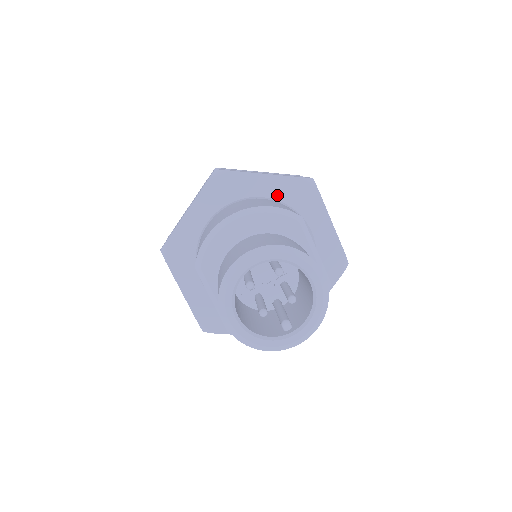
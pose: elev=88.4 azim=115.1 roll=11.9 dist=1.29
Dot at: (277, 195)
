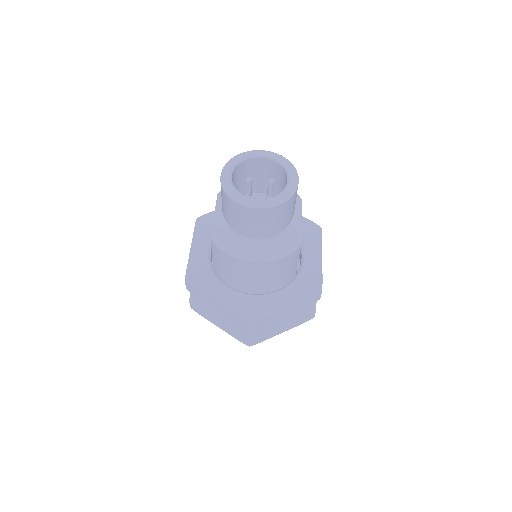
Dot at: occluded
